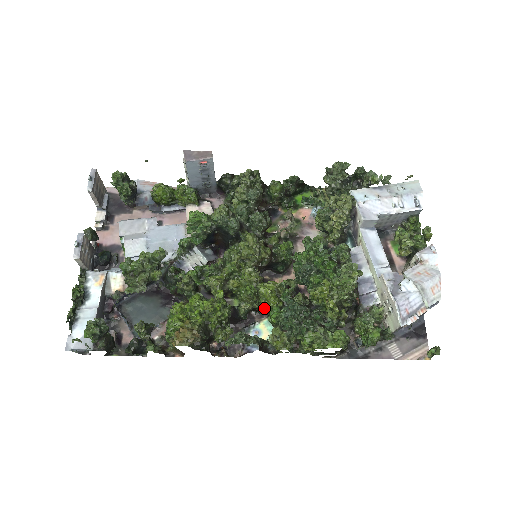
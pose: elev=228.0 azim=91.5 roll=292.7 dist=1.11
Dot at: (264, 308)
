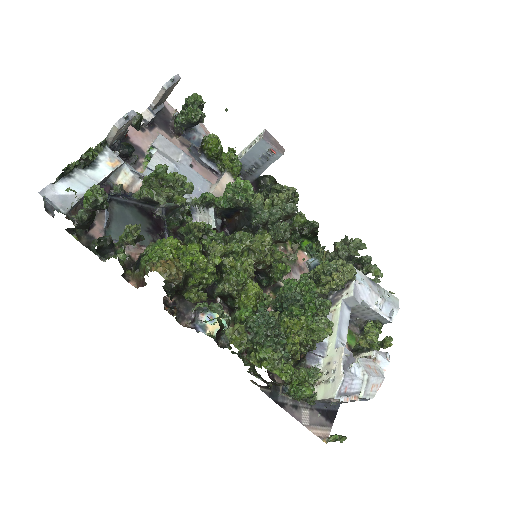
Dot at: (238, 302)
